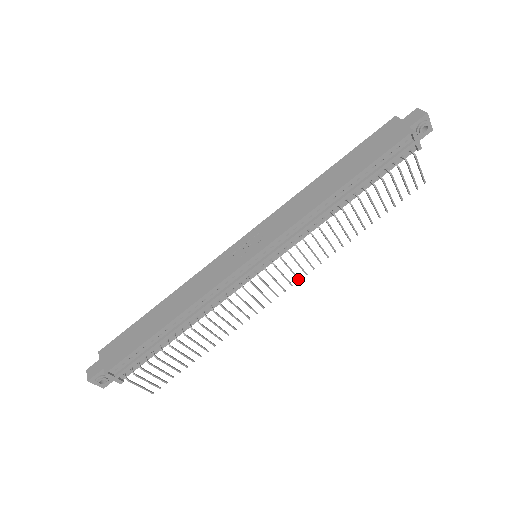
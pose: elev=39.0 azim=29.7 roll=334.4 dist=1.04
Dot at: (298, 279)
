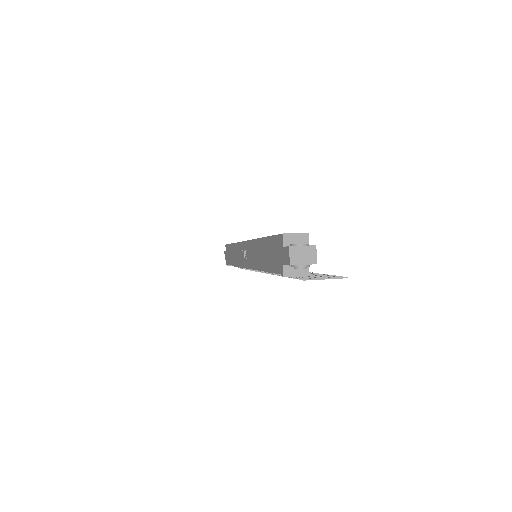
Dot at: occluded
